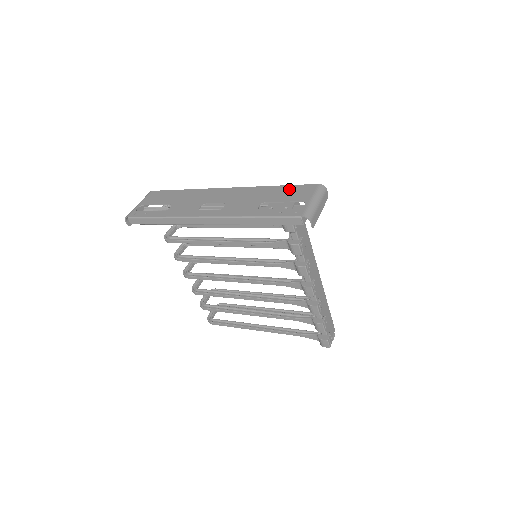
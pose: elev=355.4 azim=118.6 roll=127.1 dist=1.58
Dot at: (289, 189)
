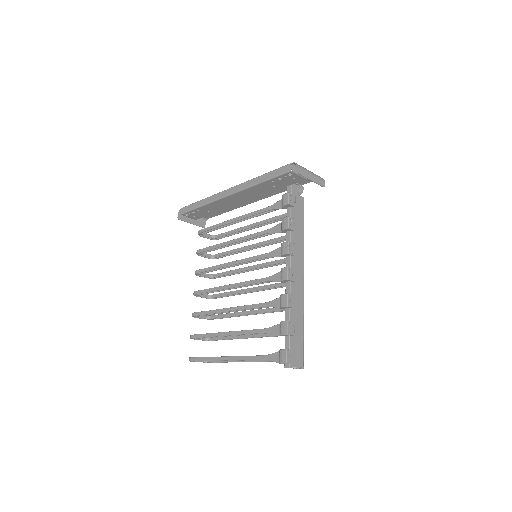
Dot at: occluded
